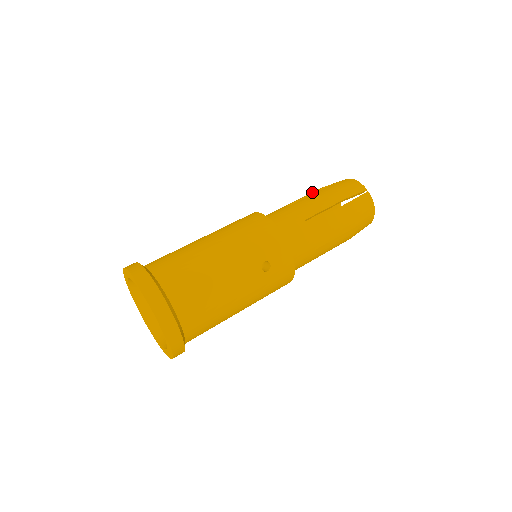
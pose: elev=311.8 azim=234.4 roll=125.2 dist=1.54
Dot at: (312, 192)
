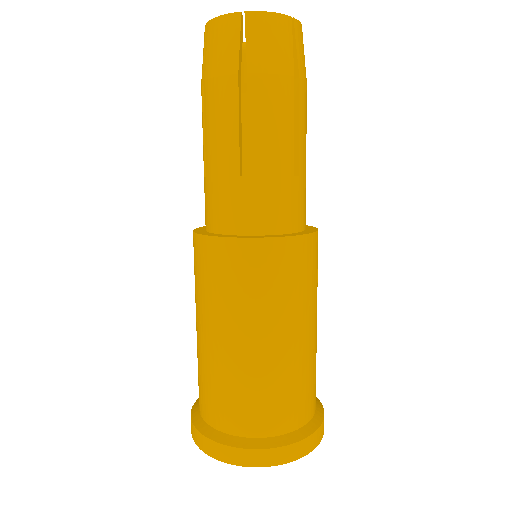
Dot at: (234, 104)
